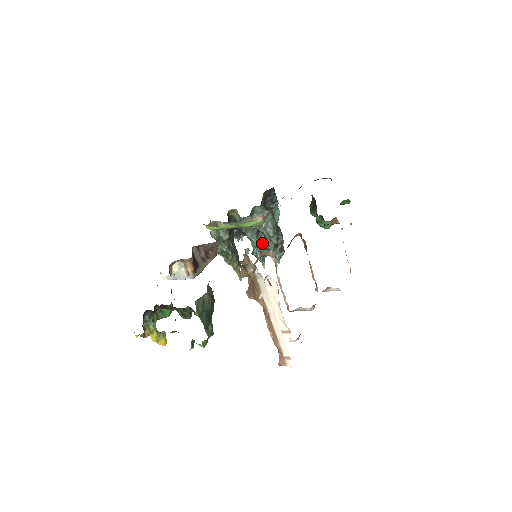
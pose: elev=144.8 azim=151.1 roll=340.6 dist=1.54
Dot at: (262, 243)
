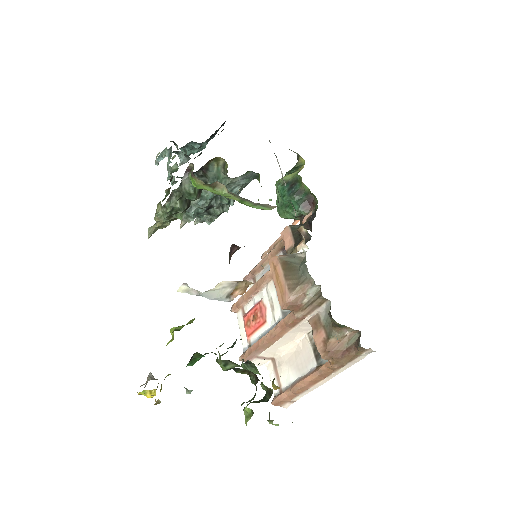
Dot at: (211, 206)
